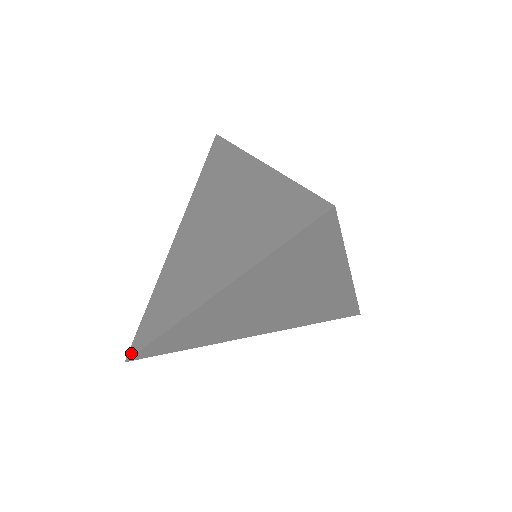
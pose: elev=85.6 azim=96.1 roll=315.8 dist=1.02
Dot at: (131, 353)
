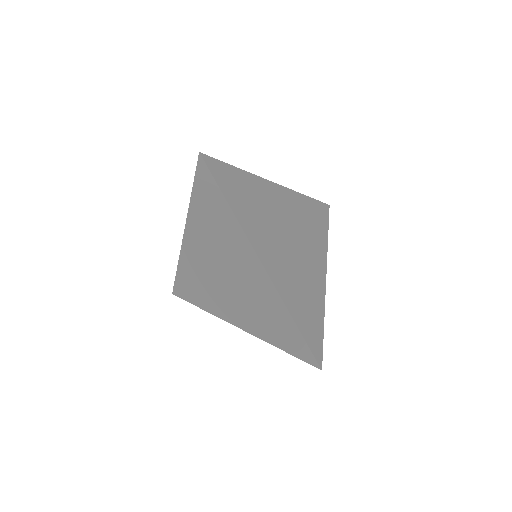
Dot at: (176, 294)
